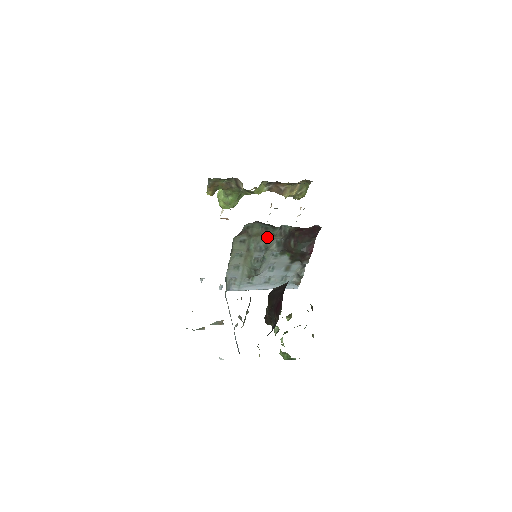
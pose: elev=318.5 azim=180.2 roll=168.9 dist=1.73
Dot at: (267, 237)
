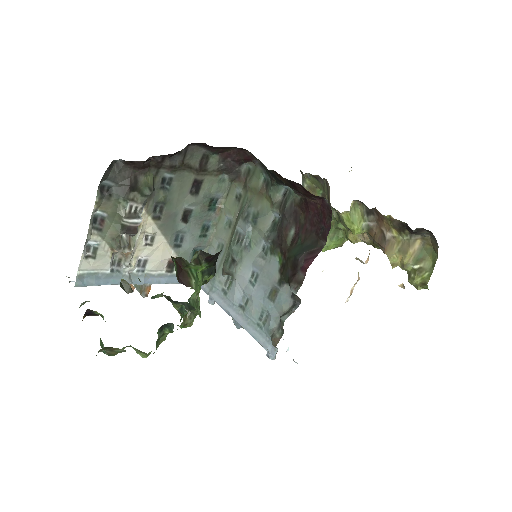
Dot at: (264, 203)
